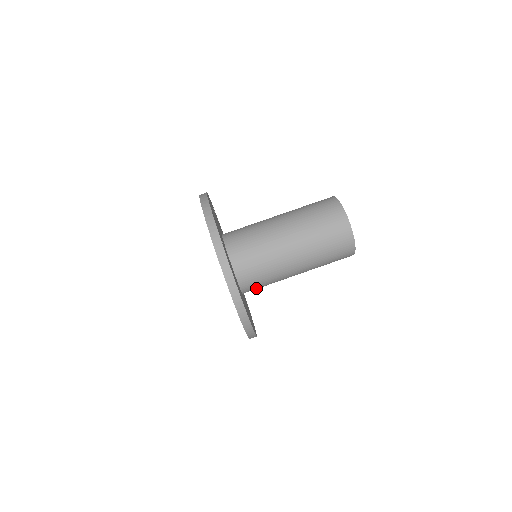
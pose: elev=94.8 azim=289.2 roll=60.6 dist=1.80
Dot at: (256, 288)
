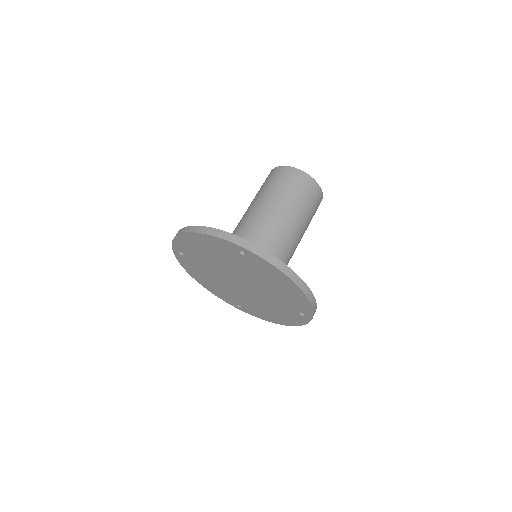
Dot at: occluded
